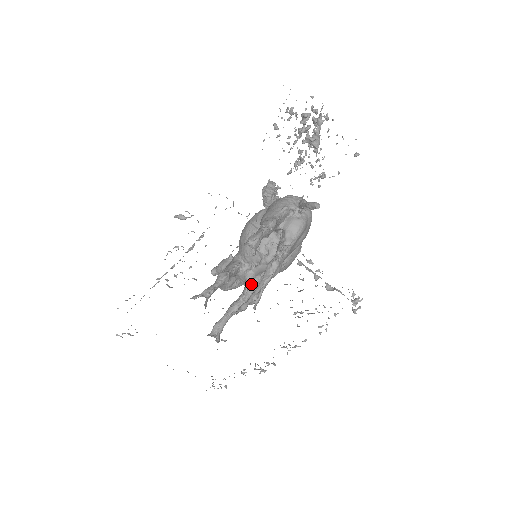
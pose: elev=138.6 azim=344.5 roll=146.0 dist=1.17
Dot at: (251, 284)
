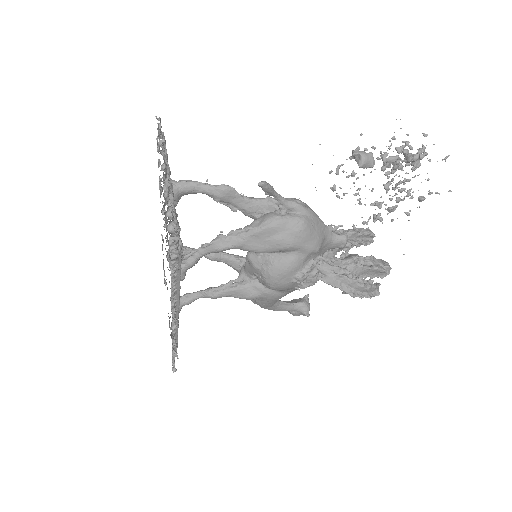
Dot at: (239, 281)
